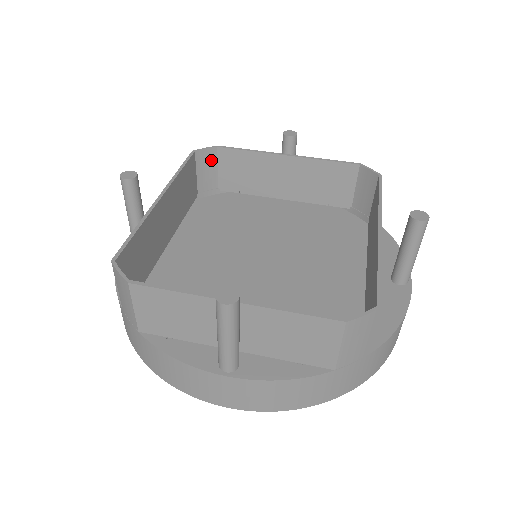
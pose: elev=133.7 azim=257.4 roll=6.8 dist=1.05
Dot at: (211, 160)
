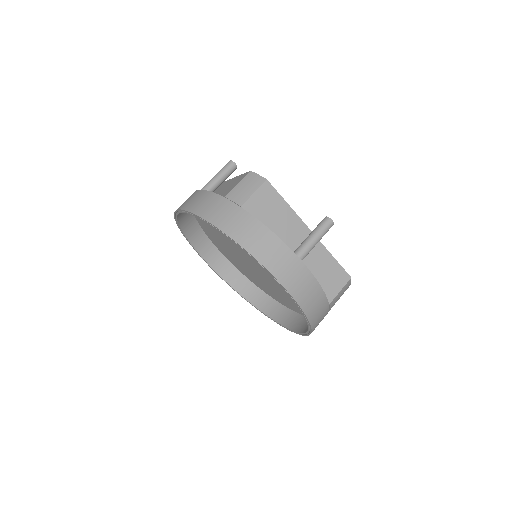
Dot at: occluded
